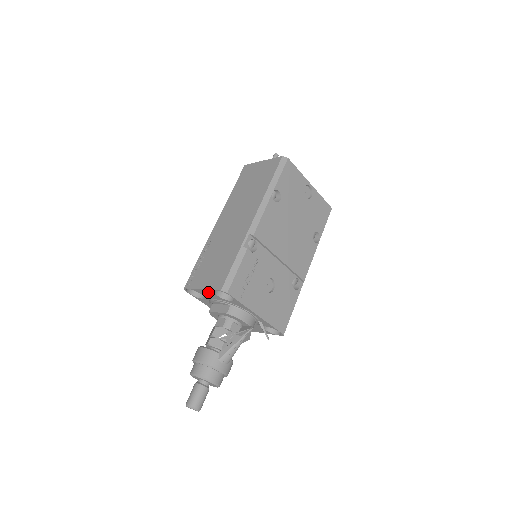
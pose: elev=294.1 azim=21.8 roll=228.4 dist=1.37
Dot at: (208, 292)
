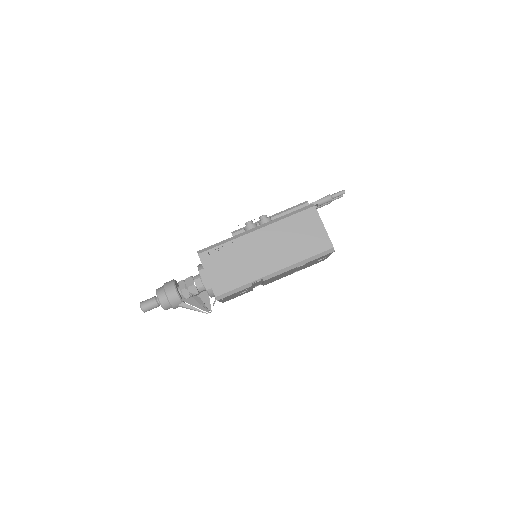
Dot at: (209, 279)
